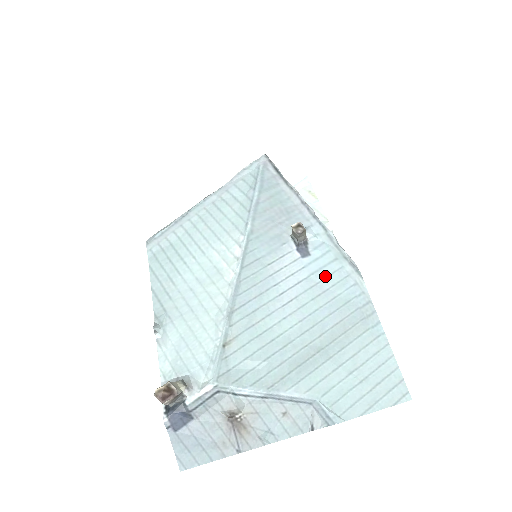
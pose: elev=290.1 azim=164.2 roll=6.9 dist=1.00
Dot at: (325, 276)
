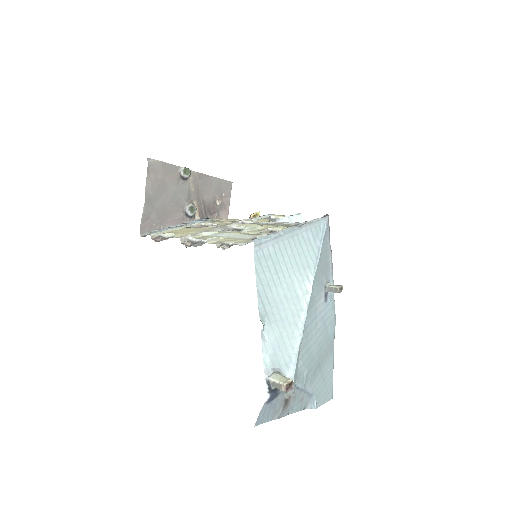
Dot at: (328, 317)
